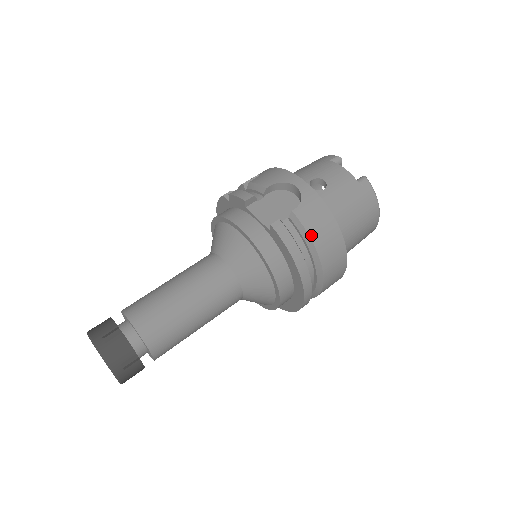
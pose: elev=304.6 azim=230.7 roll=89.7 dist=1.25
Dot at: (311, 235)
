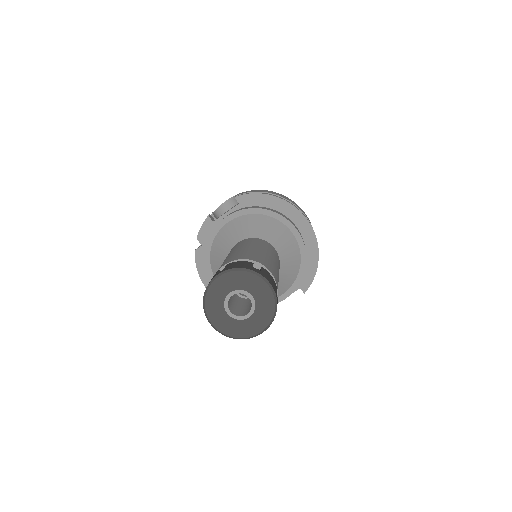
Dot at: (261, 192)
